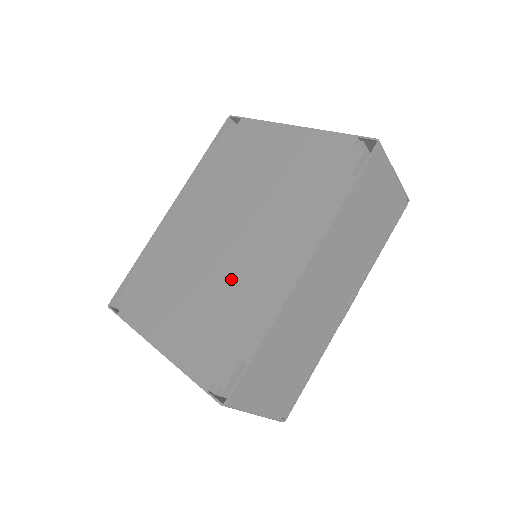
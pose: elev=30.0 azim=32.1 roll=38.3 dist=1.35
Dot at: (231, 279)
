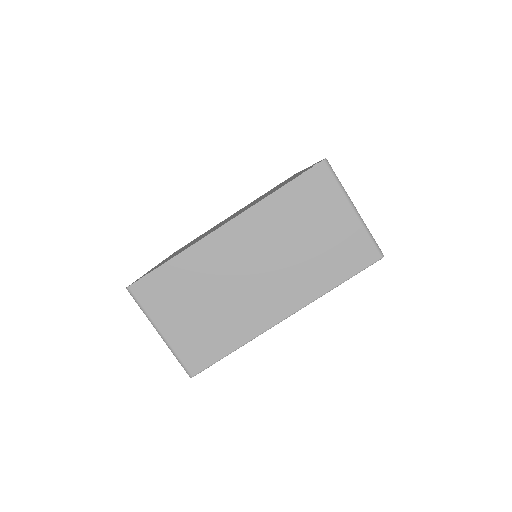
Dot at: occluded
